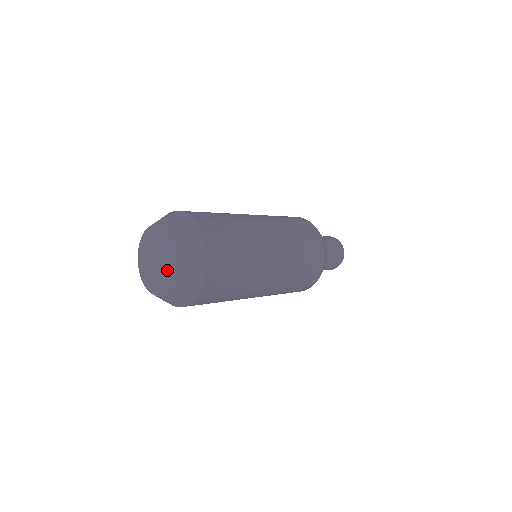
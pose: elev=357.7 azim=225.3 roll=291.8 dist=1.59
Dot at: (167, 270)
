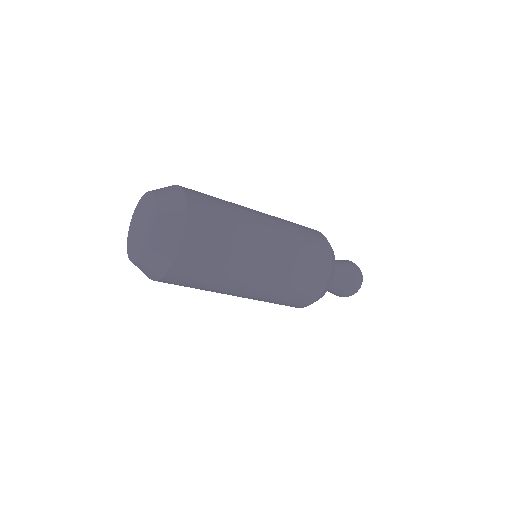
Dot at: (148, 226)
